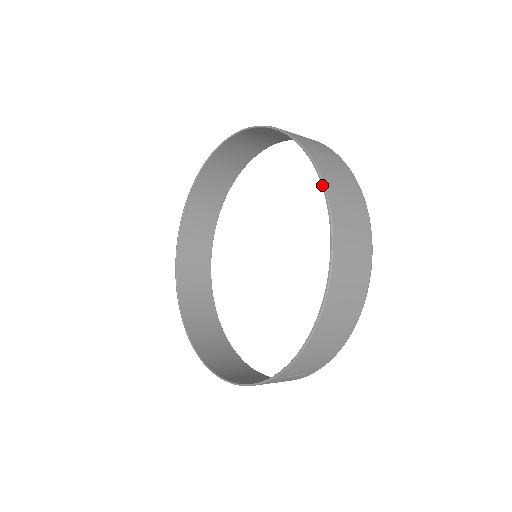
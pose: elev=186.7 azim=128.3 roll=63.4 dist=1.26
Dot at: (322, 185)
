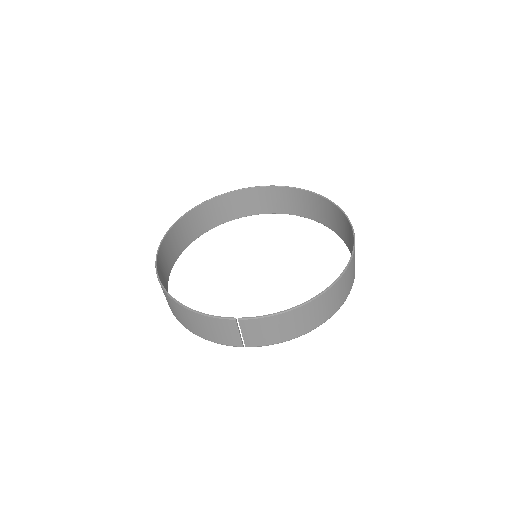
Dot at: (354, 245)
